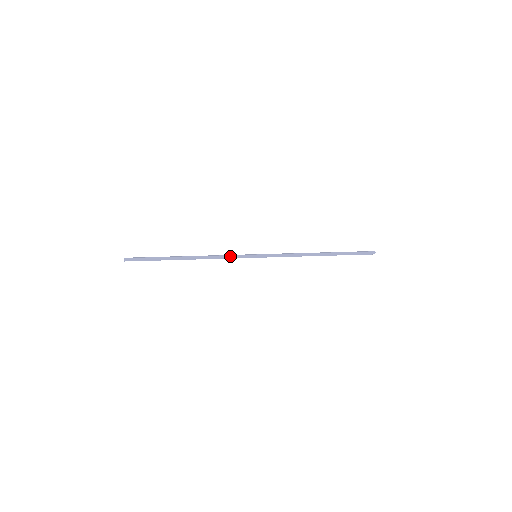
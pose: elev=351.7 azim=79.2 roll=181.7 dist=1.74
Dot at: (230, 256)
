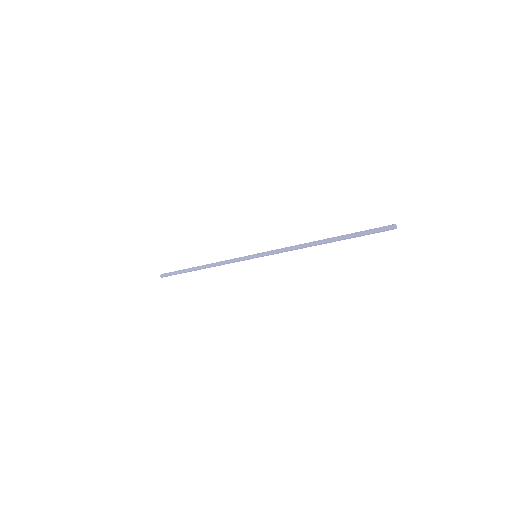
Dot at: (232, 261)
